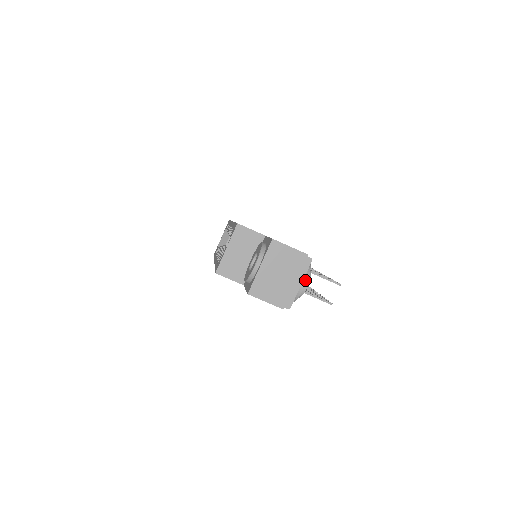
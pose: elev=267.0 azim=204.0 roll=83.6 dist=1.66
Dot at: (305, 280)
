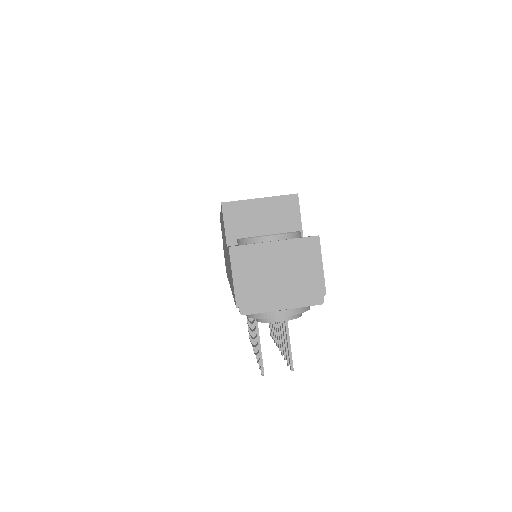
Dot at: (290, 312)
